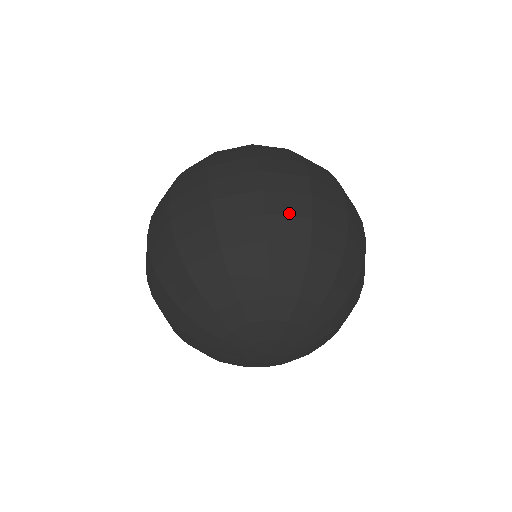
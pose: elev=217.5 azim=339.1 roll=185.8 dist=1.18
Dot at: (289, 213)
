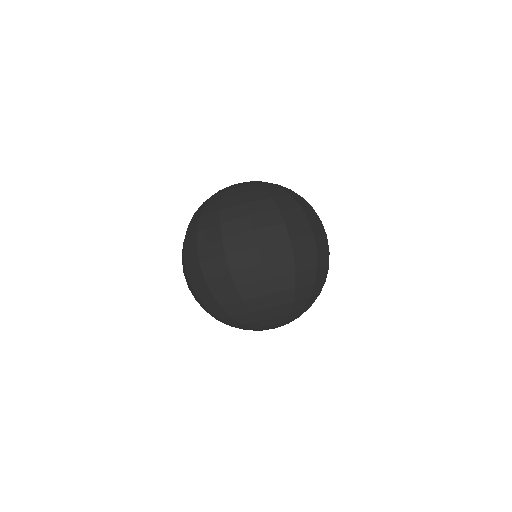
Dot at: (324, 265)
